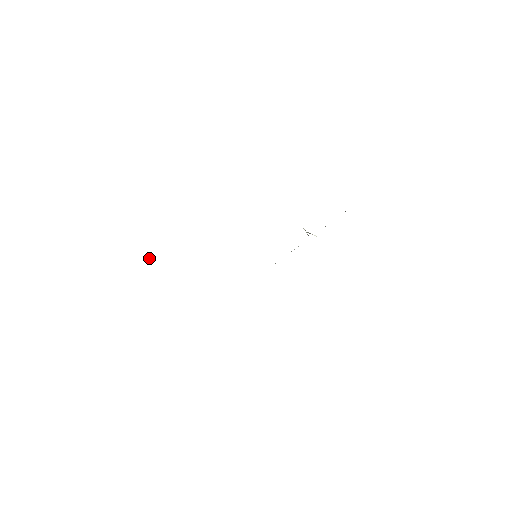
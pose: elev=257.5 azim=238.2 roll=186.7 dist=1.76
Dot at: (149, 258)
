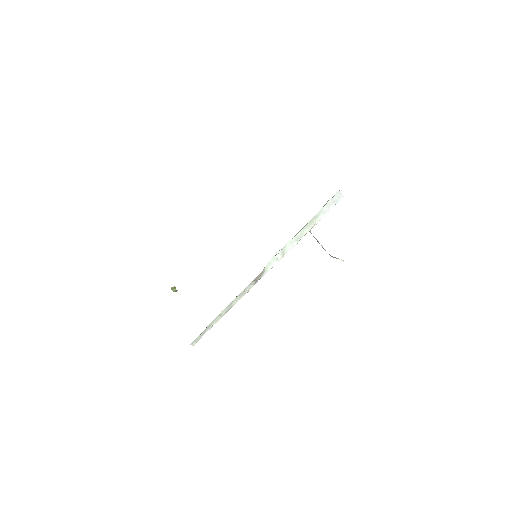
Dot at: (174, 290)
